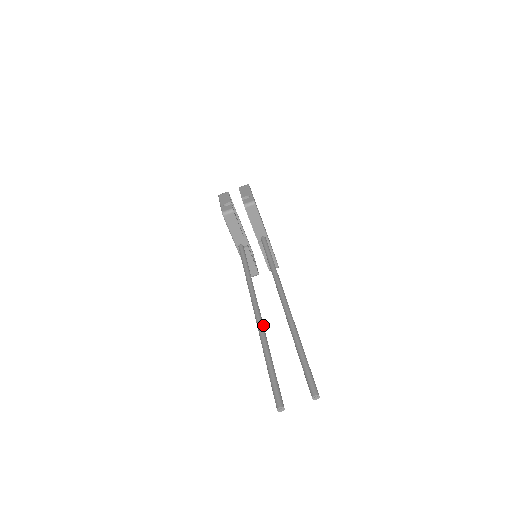
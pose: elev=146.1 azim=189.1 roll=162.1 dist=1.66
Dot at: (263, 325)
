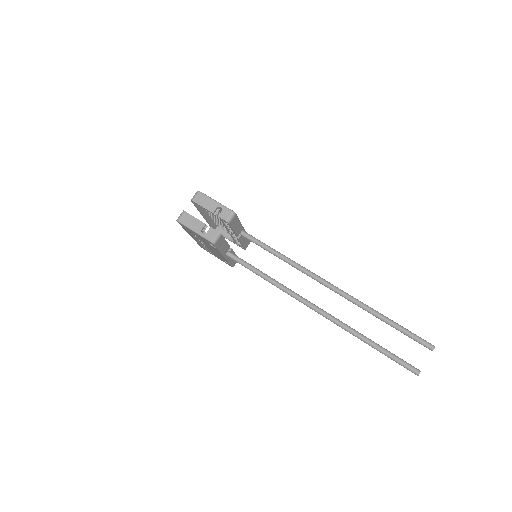
Dot at: (338, 319)
